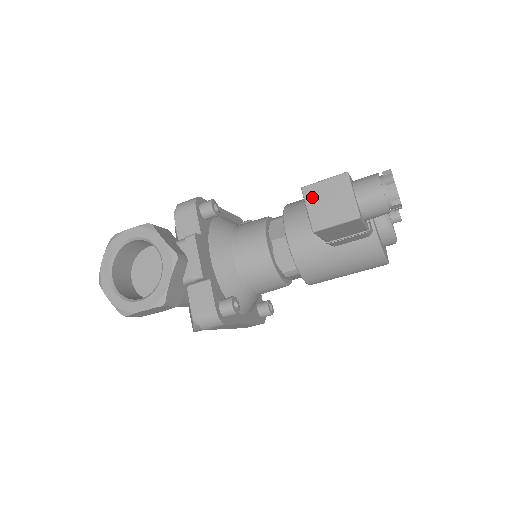
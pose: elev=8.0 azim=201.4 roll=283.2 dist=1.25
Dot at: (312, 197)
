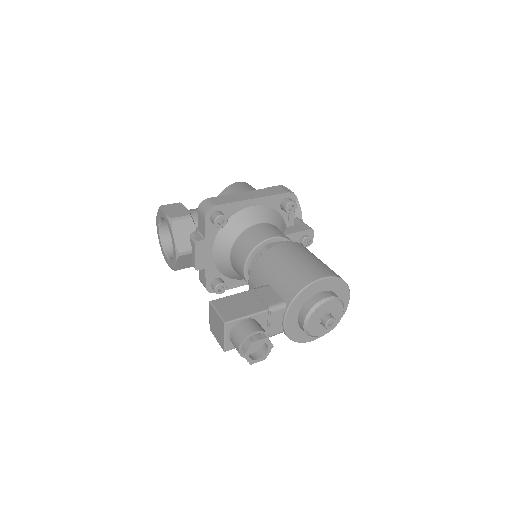
Dot at: (211, 313)
